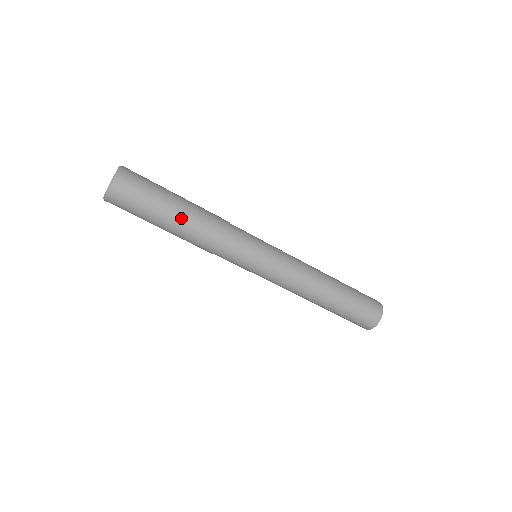
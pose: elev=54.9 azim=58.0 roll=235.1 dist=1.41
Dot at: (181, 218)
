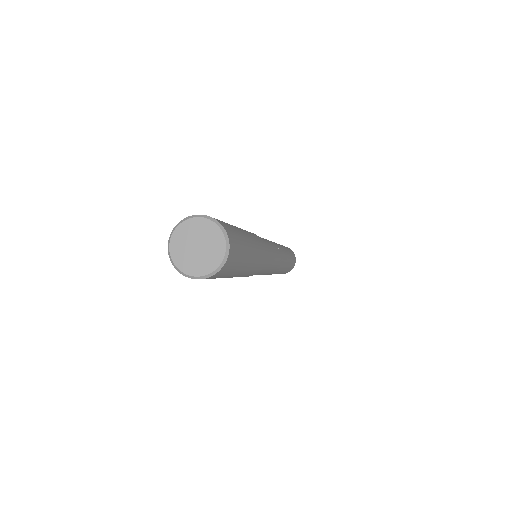
Dot at: occluded
